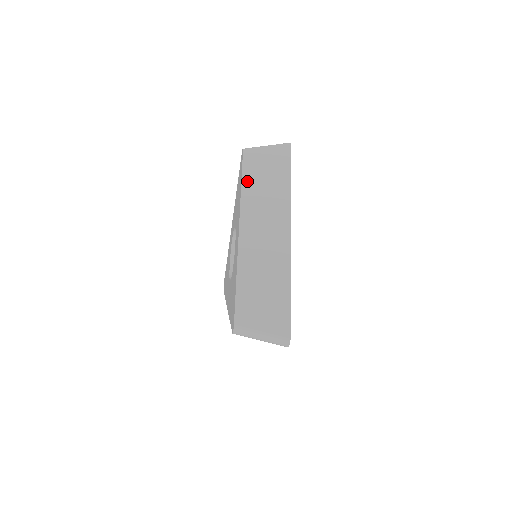
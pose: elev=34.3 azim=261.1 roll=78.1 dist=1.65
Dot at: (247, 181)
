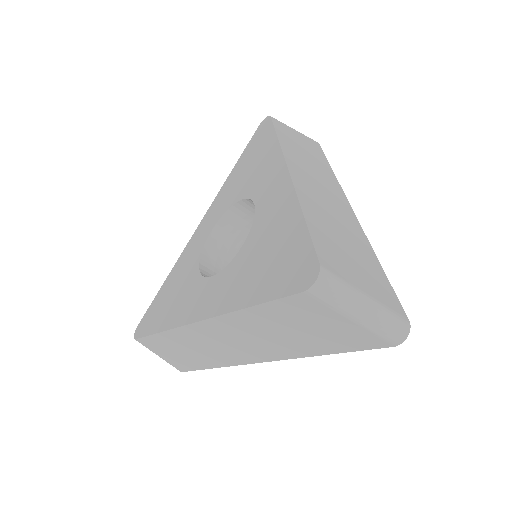
Dot at: (283, 138)
